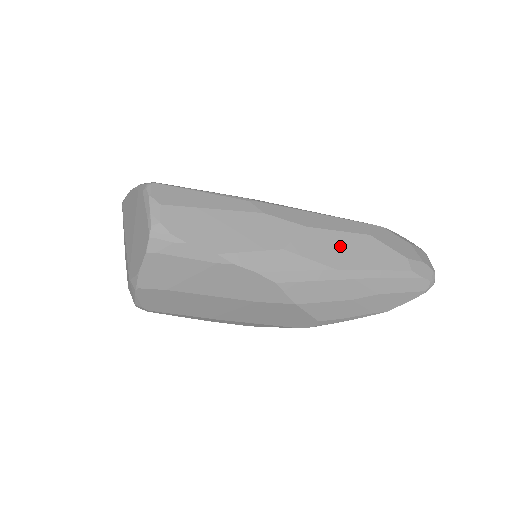
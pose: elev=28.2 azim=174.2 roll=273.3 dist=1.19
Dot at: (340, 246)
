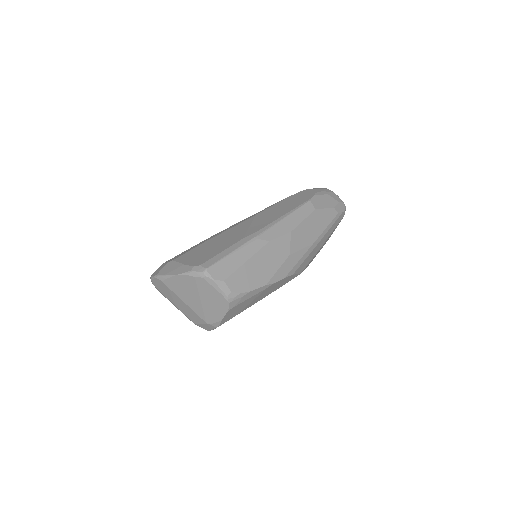
Dot at: (308, 229)
